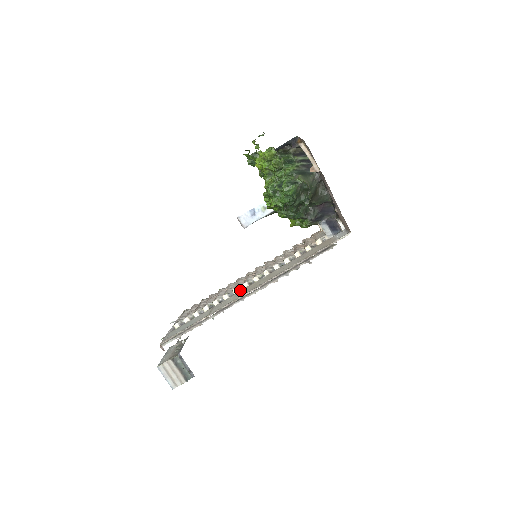
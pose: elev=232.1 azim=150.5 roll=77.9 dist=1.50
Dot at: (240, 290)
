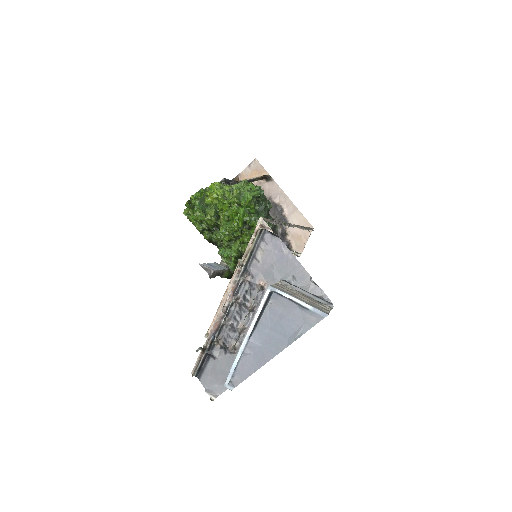
Dot at: occluded
